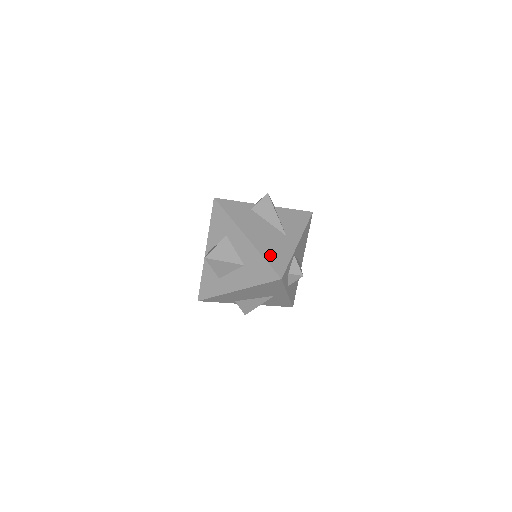
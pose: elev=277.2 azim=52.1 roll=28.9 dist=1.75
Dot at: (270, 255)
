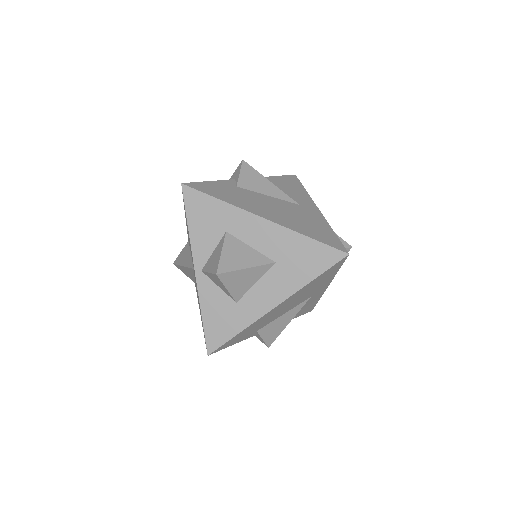
Dot at: (309, 231)
